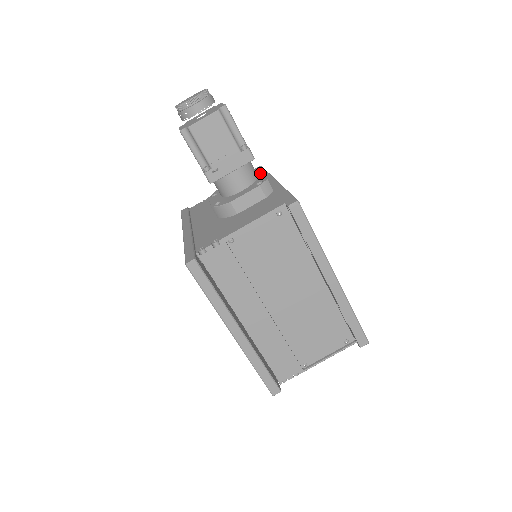
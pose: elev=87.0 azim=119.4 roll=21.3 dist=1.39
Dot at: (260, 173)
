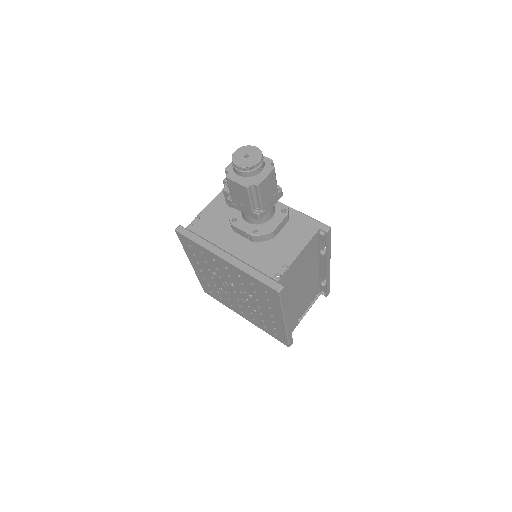
Dot at: occluded
